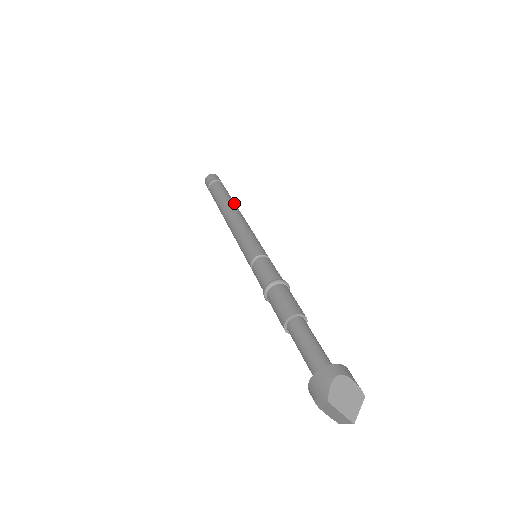
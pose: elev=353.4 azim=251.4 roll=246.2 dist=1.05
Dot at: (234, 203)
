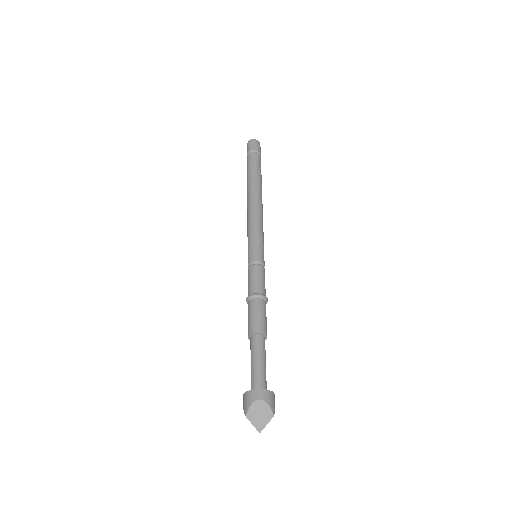
Dot at: (259, 186)
